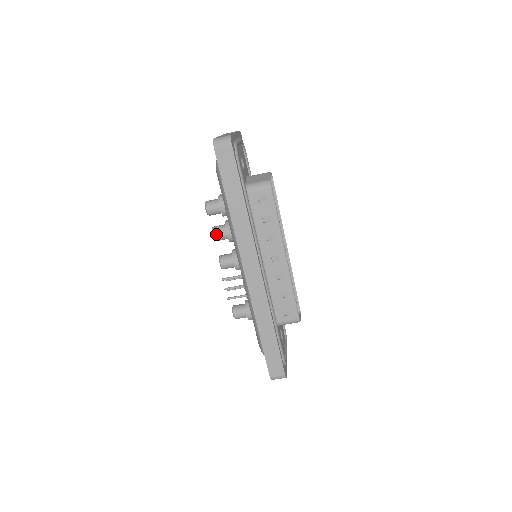
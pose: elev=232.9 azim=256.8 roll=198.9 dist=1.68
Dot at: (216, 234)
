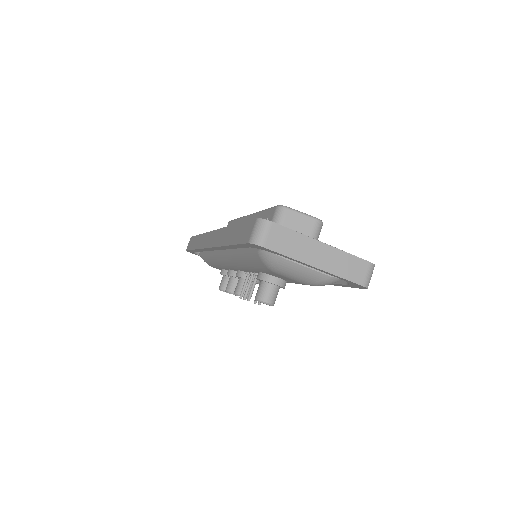
Dot at: (226, 287)
